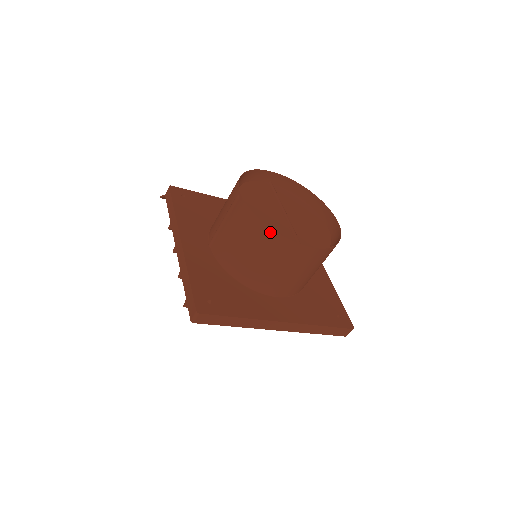
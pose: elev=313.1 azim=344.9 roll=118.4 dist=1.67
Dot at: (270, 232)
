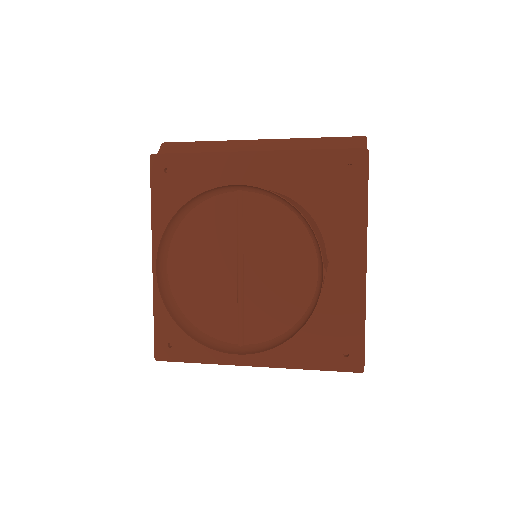
Dot at: (186, 331)
